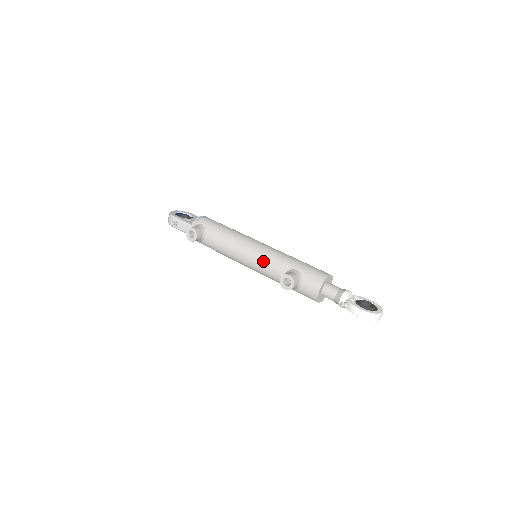
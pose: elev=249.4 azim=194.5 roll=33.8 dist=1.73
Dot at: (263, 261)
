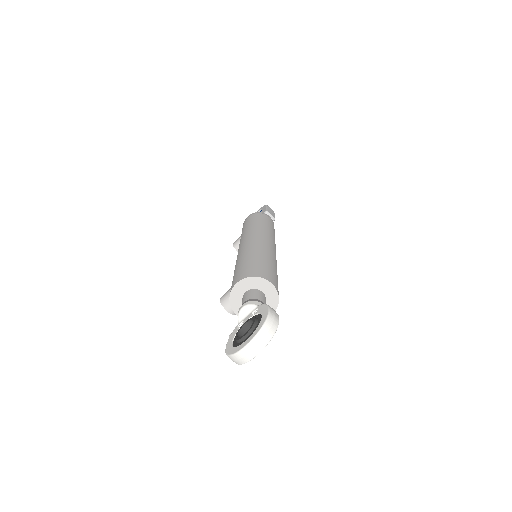
Dot at: occluded
